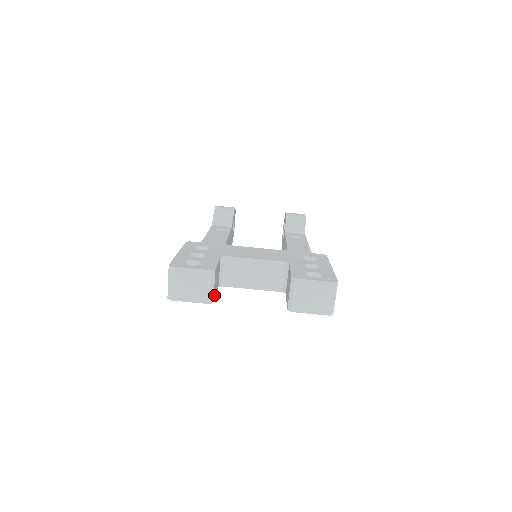
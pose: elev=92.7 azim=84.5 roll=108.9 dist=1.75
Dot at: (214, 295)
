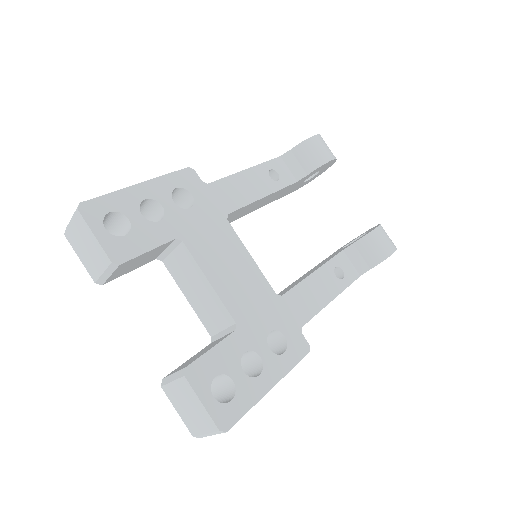
Dot at: (115, 277)
